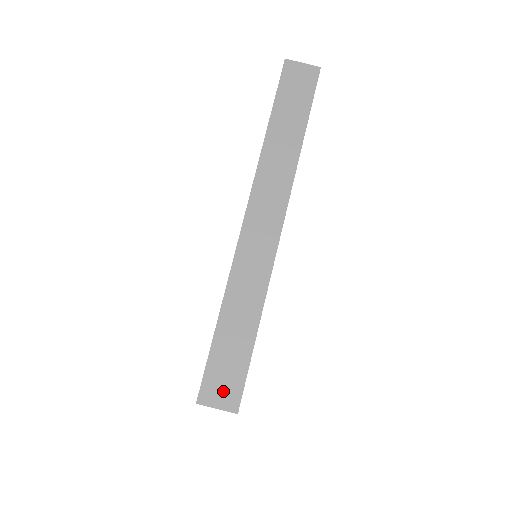
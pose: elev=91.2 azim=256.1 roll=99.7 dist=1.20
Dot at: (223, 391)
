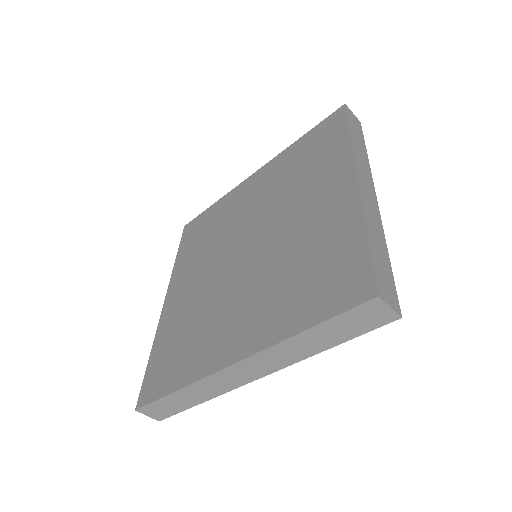
Dot at: (156, 413)
